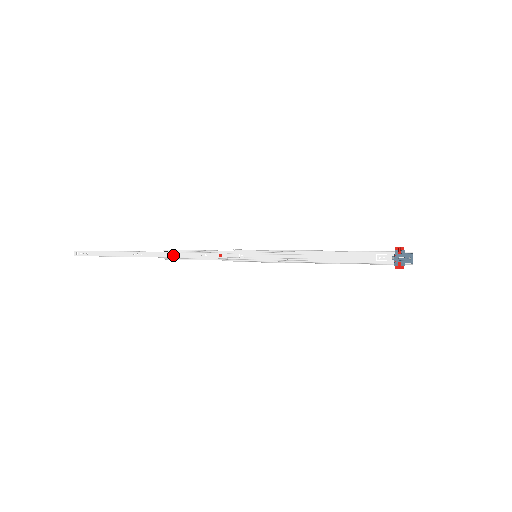
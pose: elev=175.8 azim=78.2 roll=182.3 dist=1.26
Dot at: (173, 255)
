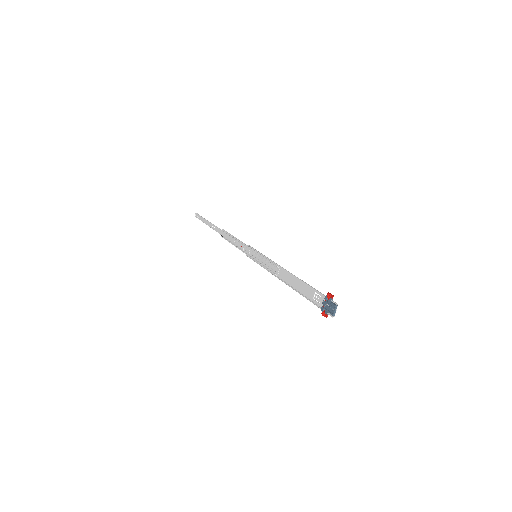
Dot at: (224, 235)
